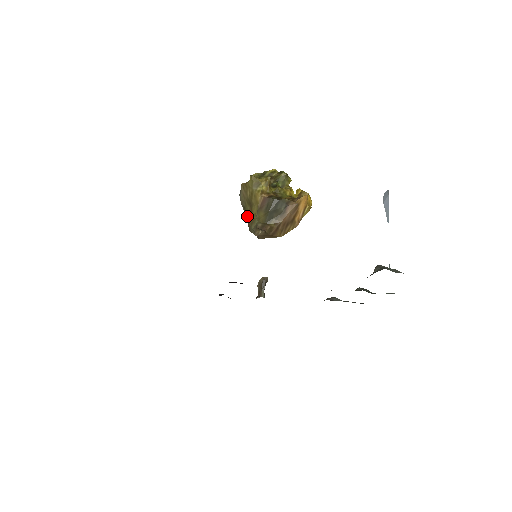
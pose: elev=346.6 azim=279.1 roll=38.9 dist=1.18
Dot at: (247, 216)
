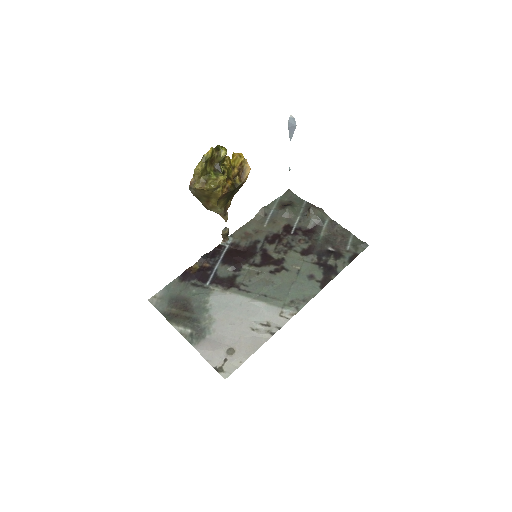
Dot at: (203, 202)
